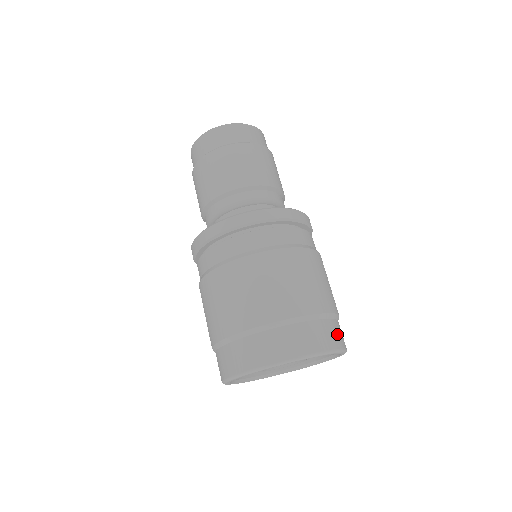
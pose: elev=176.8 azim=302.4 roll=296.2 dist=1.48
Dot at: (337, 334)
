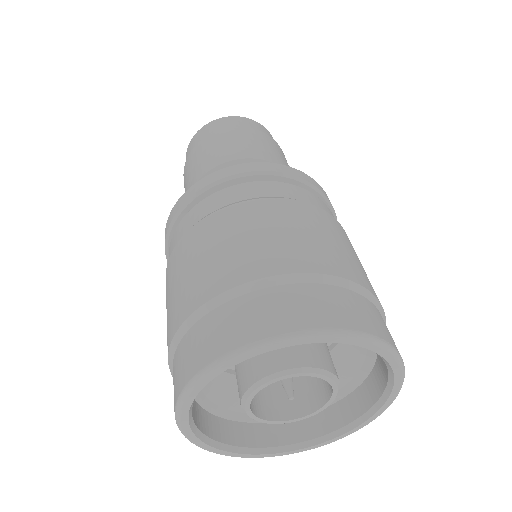
Dot at: (382, 324)
